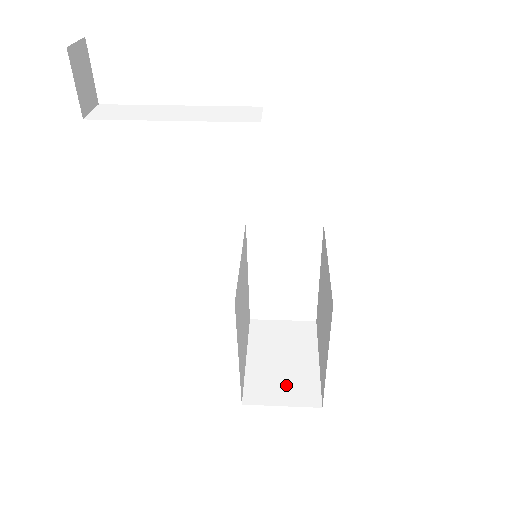
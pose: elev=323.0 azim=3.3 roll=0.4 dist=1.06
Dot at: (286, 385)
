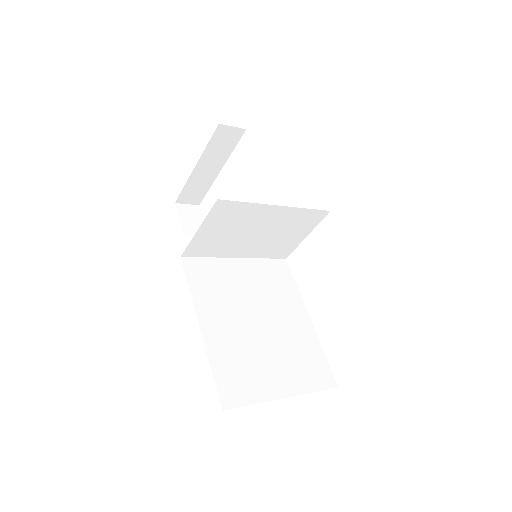
Dot at: occluded
